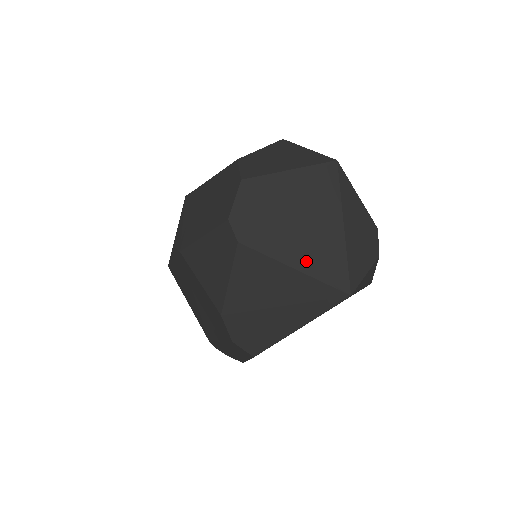
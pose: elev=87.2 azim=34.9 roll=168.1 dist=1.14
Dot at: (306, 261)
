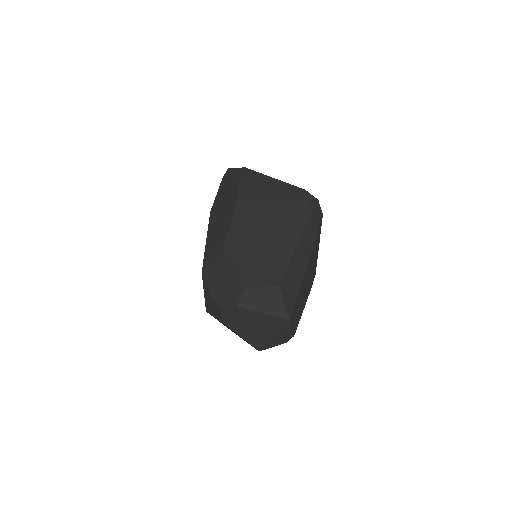
Dot at: (248, 337)
